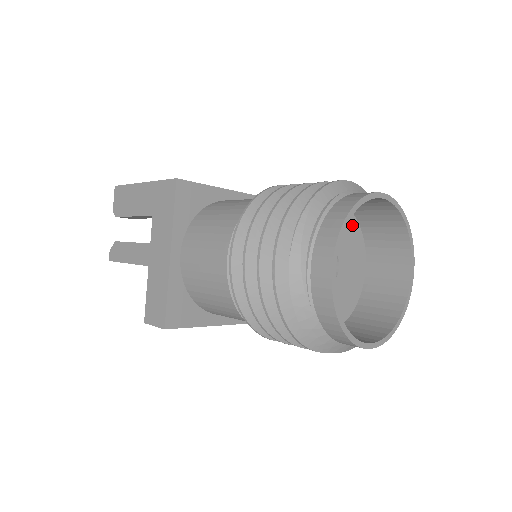
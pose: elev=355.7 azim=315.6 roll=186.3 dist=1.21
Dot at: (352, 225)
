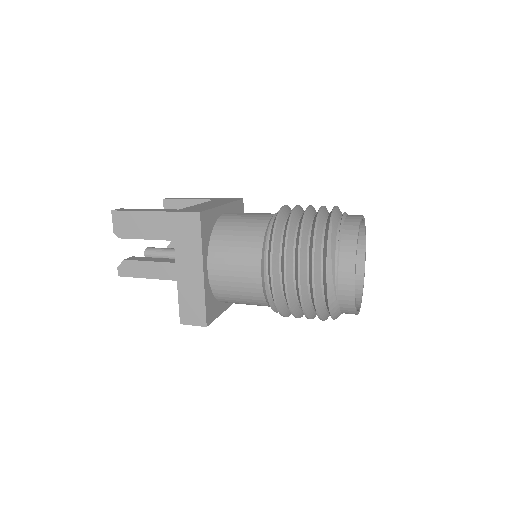
Dot at: occluded
